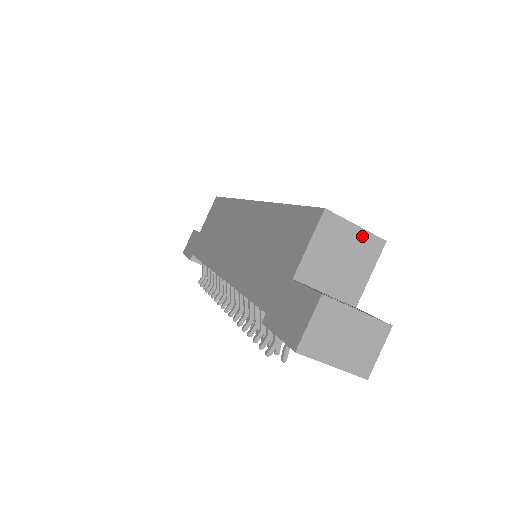
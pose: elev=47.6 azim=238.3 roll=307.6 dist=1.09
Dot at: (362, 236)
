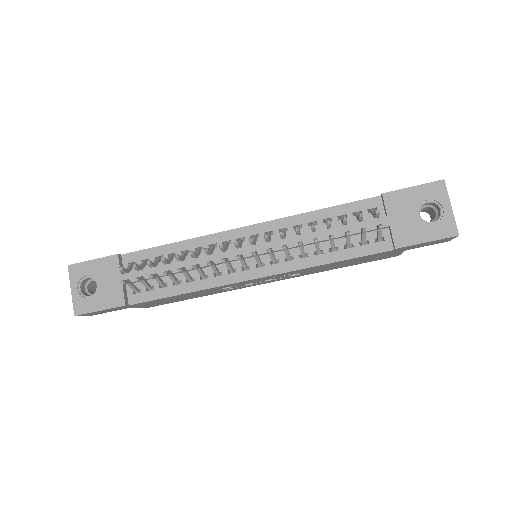
Dot at: occluded
